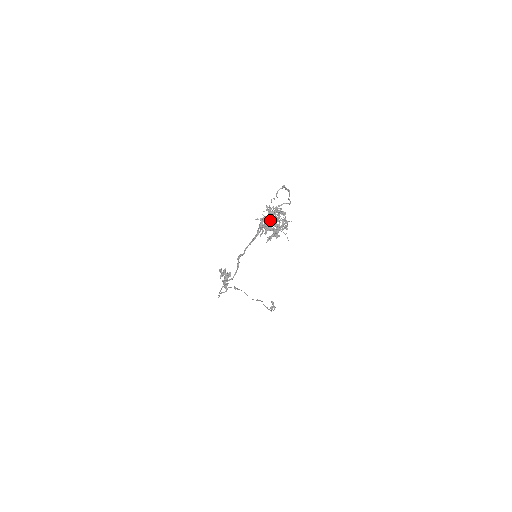
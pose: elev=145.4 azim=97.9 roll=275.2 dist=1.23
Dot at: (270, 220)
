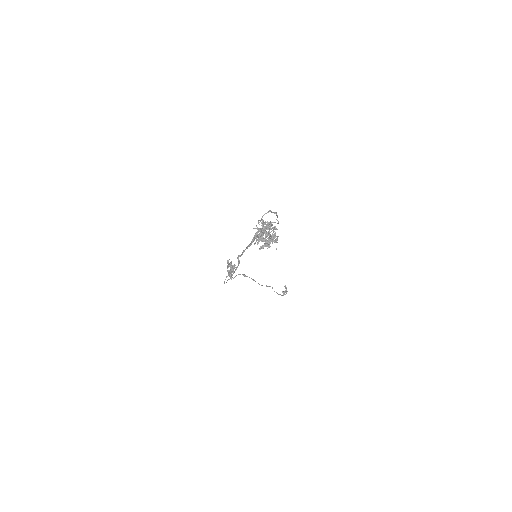
Dot at: (262, 233)
